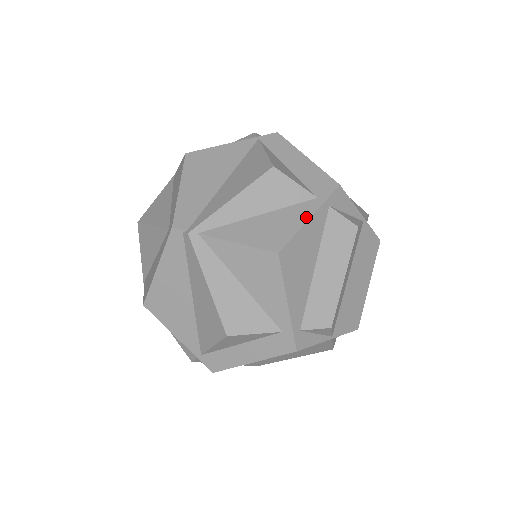
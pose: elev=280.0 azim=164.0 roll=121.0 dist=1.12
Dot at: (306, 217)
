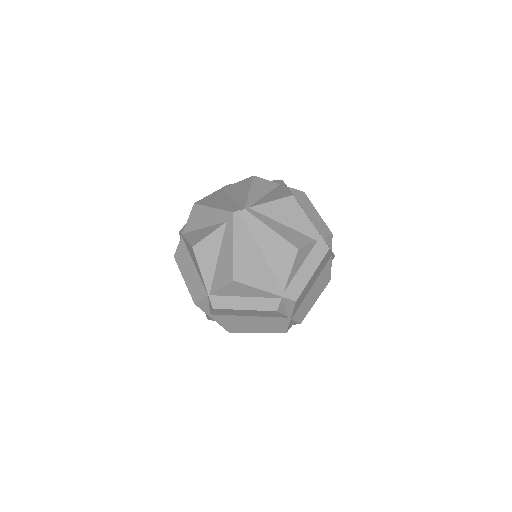
Dot at: (285, 187)
